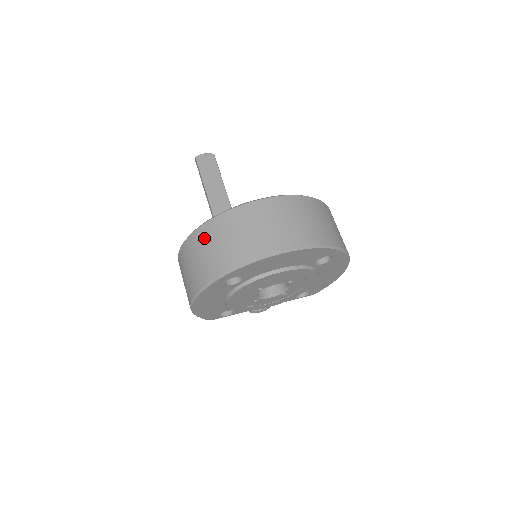
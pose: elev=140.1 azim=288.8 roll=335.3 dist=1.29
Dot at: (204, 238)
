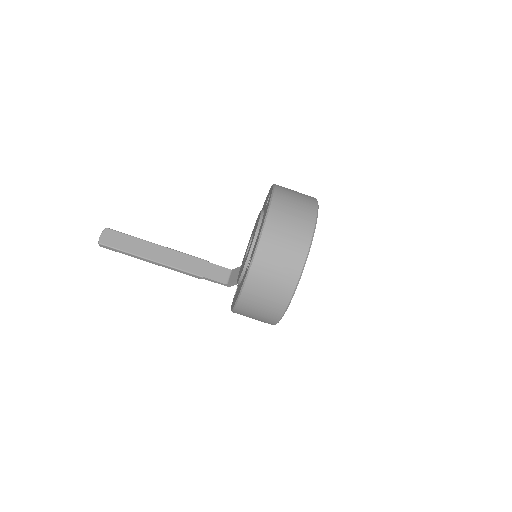
Dot at: (260, 277)
